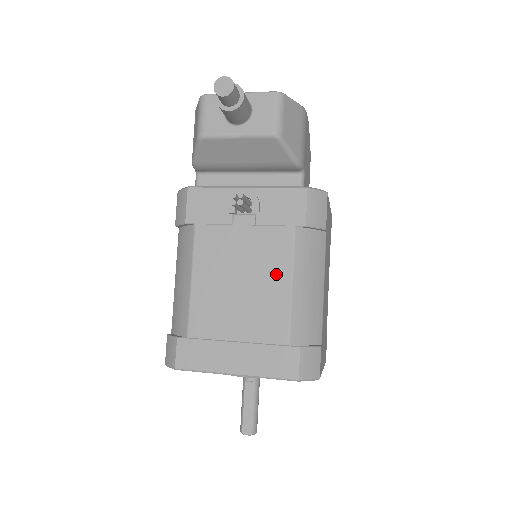
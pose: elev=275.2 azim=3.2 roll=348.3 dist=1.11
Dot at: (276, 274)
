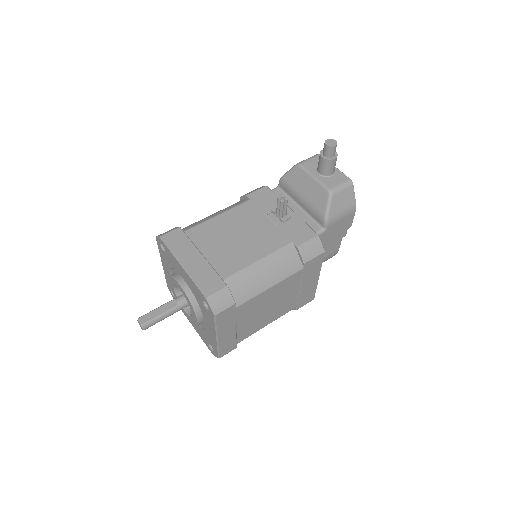
Dot at: (258, 249)
